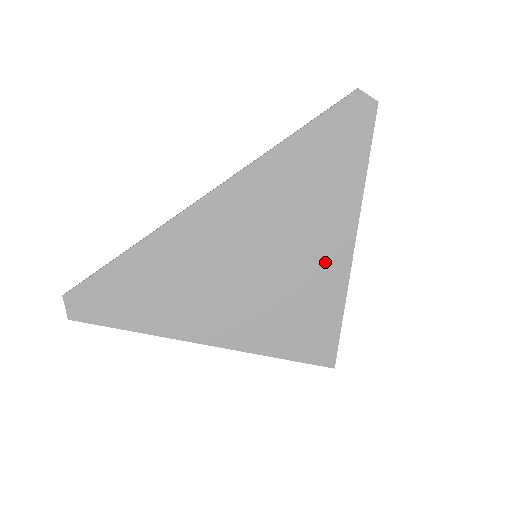
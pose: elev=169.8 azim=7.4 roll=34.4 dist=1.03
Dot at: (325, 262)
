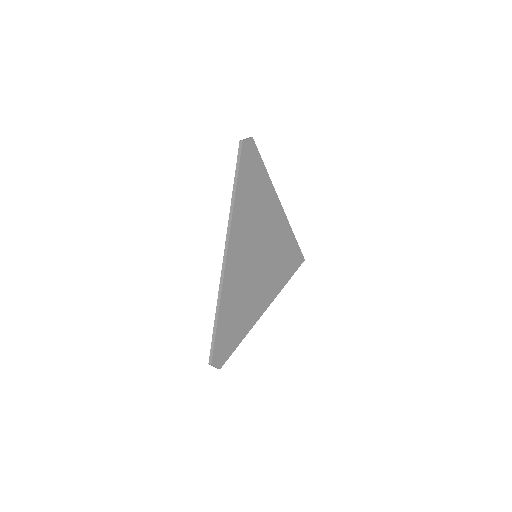
Dot at: (278, 227)
